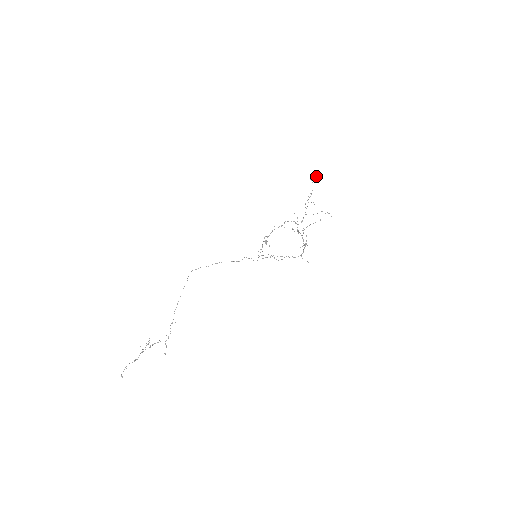
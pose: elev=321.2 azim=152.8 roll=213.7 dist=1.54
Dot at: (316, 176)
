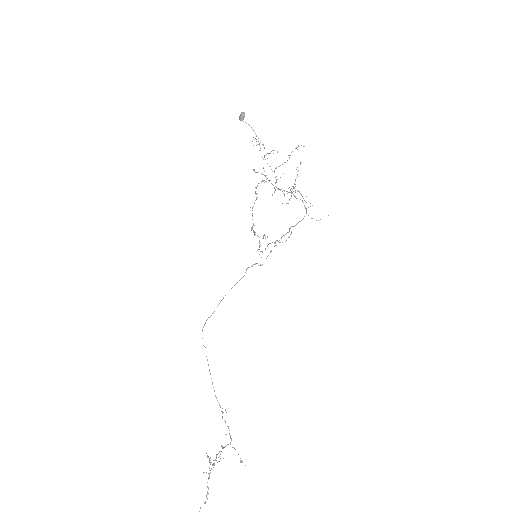
Dot at: (242, 112)
